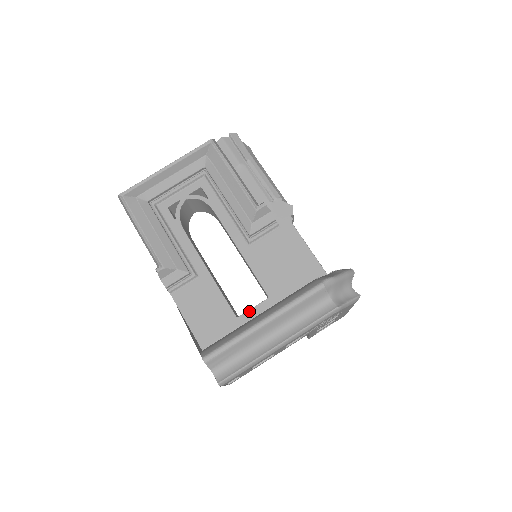
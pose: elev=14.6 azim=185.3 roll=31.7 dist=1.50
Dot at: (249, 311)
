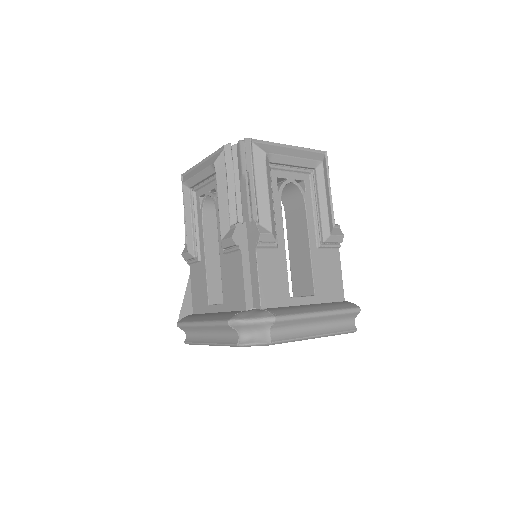
Dot at: (214, 305)
